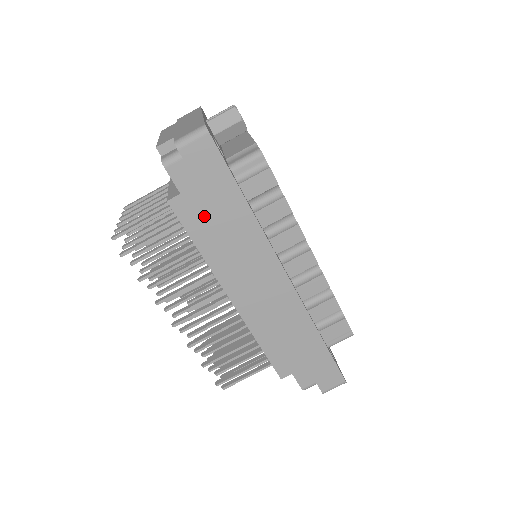
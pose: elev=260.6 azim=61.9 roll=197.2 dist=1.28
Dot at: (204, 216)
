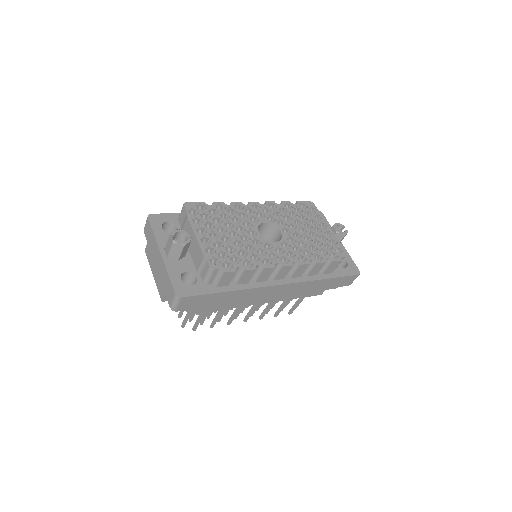
Dot at: occluded
